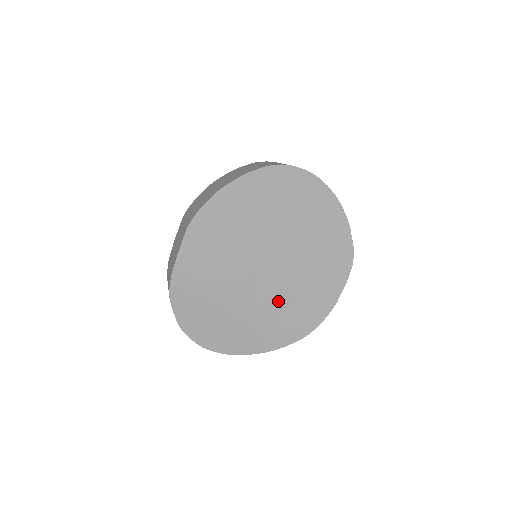
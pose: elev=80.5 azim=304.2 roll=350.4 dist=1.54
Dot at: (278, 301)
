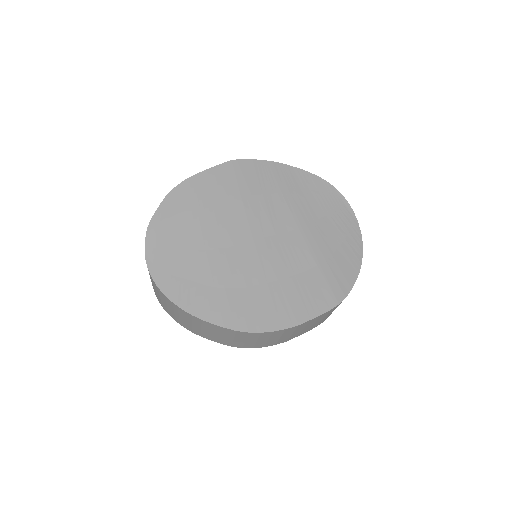
Dot at: (246, 274)
